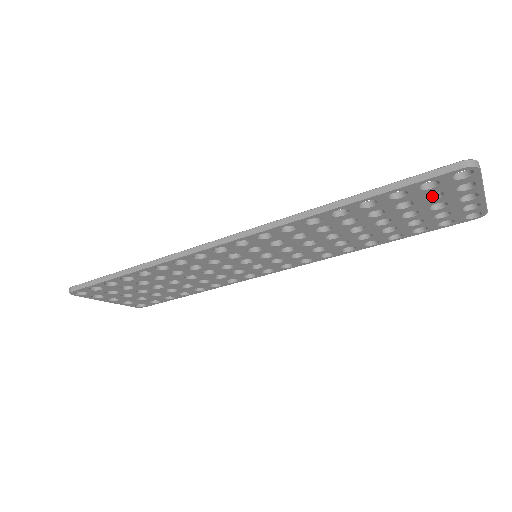
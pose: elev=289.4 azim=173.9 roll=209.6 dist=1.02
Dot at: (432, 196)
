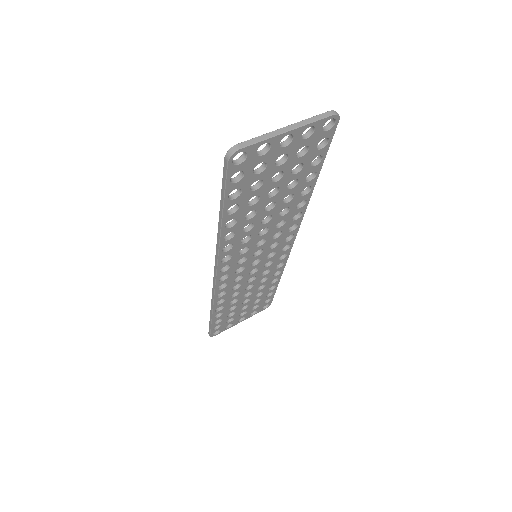
Dot at: (263, 165)
